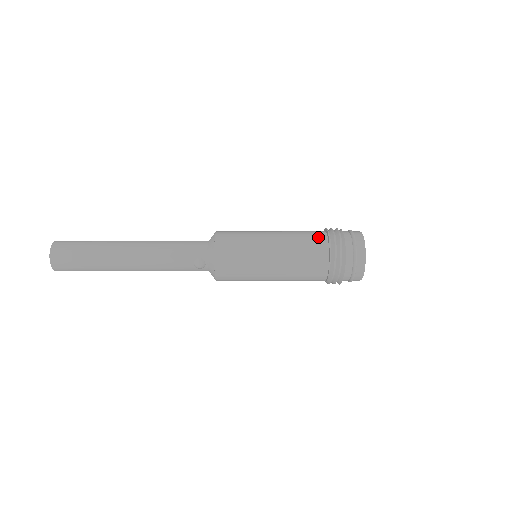
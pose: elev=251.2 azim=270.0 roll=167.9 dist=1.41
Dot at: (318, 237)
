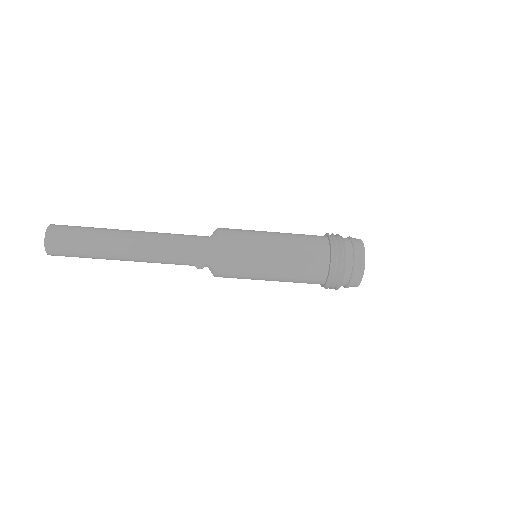
Dot at: (320, 259)
